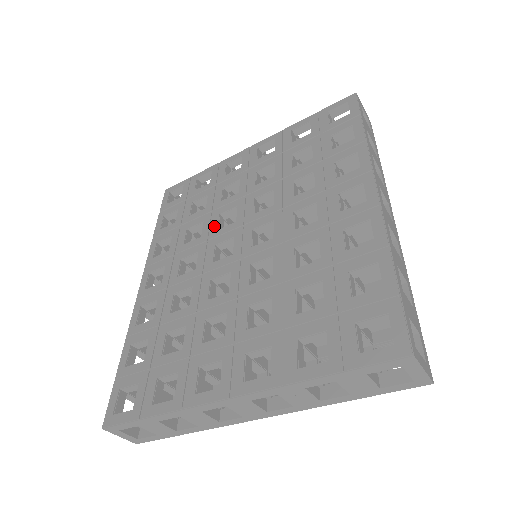
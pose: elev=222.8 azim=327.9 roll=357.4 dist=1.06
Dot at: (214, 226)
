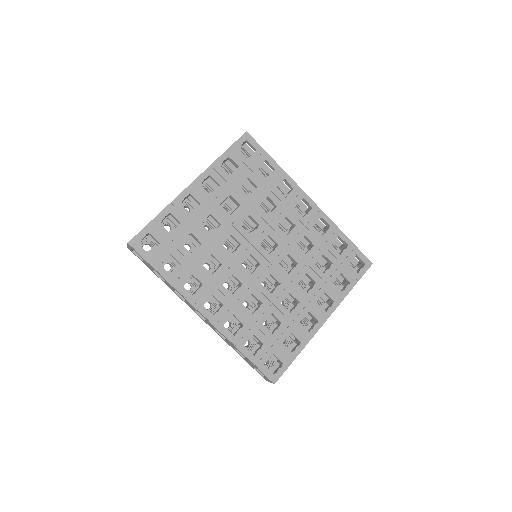
Dot at: (226, 253)
